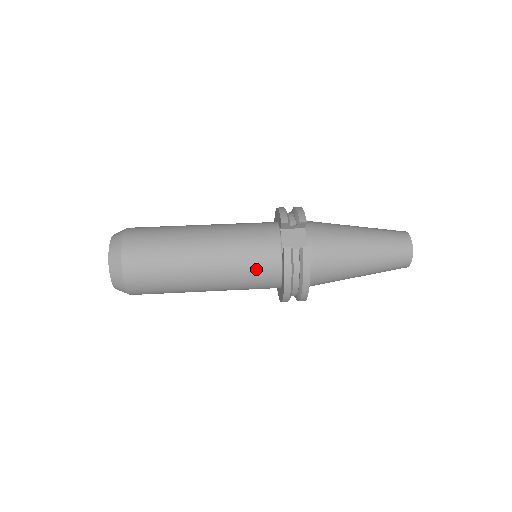
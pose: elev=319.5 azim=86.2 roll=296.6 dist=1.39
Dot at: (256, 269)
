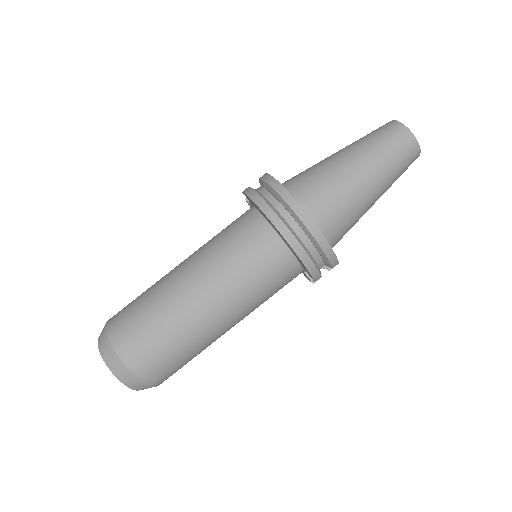
Dot at: occluded
